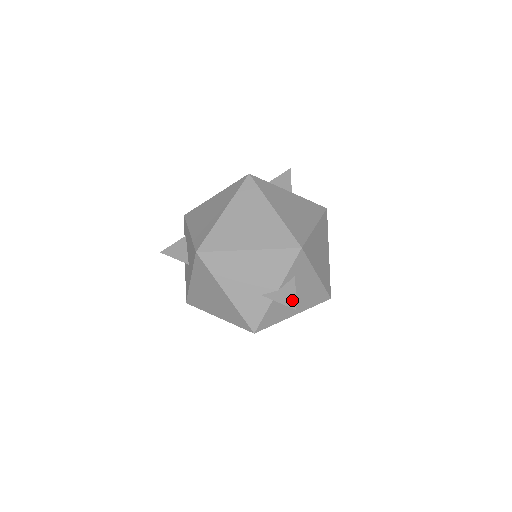
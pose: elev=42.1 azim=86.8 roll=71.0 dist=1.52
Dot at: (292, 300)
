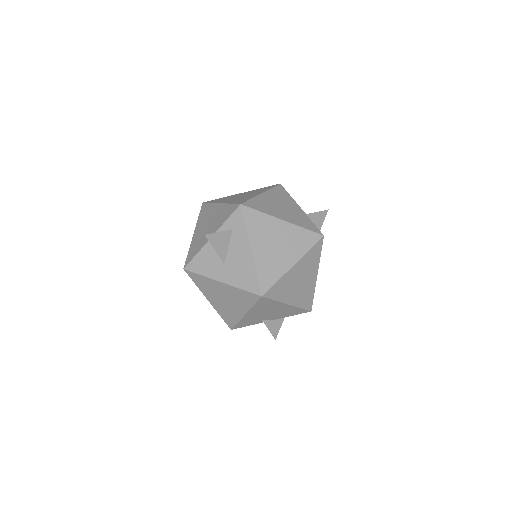
Dot at: (277, 332)
